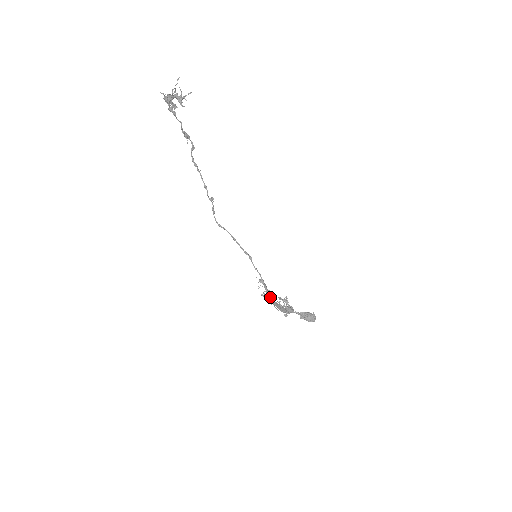
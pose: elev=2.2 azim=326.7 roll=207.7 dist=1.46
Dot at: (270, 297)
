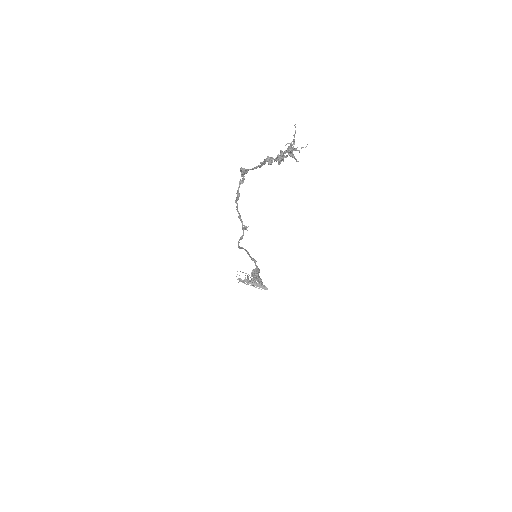
Dot at: (249, 280)
